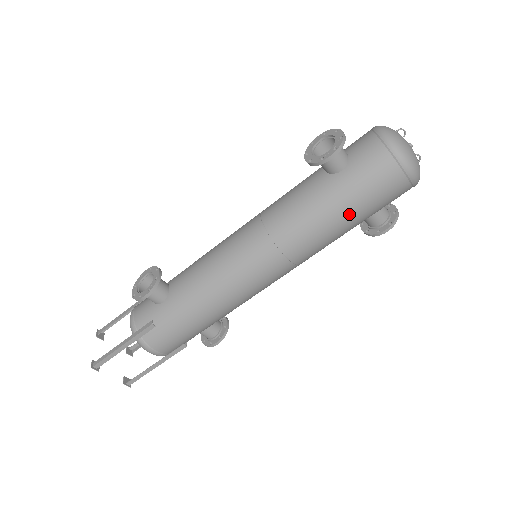
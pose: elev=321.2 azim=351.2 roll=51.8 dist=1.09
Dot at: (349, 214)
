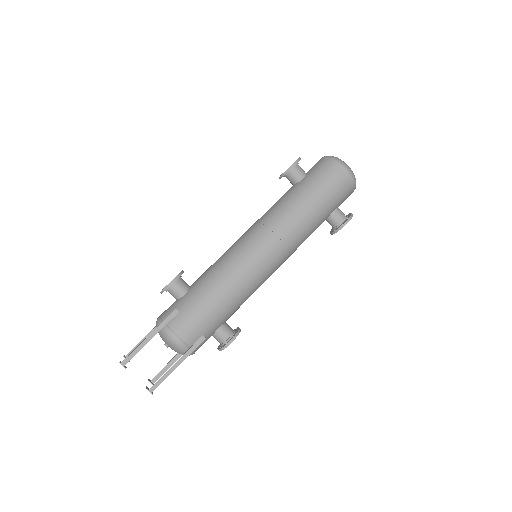
Dot at: (314, 200)
